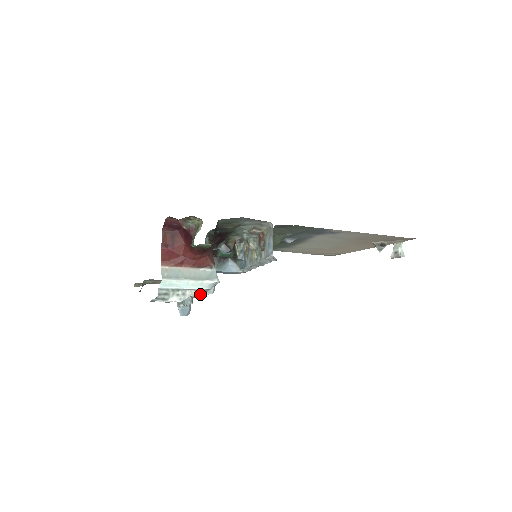
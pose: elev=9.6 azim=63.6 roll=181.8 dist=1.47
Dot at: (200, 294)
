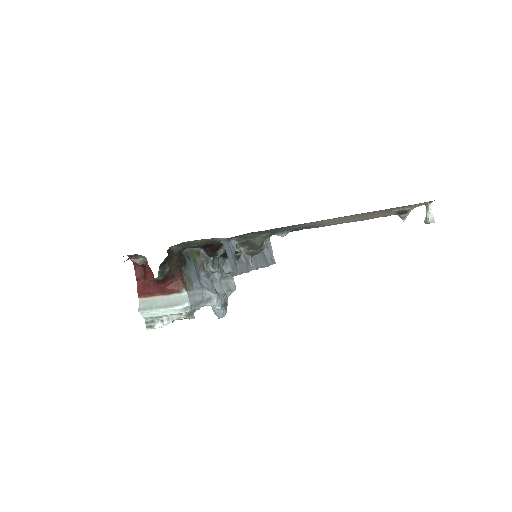
Dot at: (181, 317)
